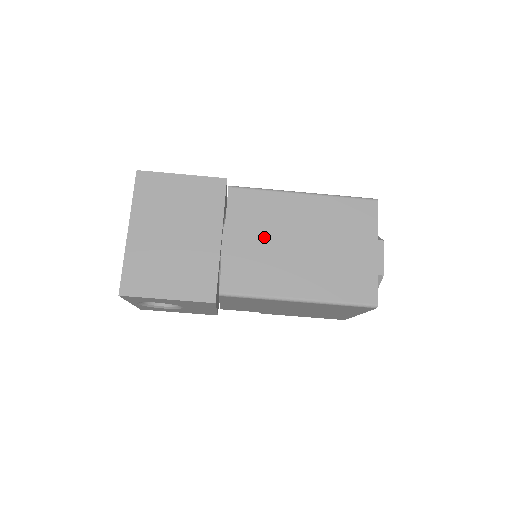
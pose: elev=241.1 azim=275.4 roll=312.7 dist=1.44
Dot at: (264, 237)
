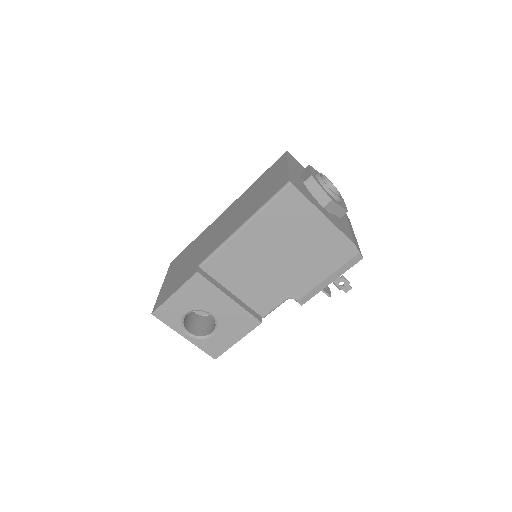
Dot at: (224, 224)
